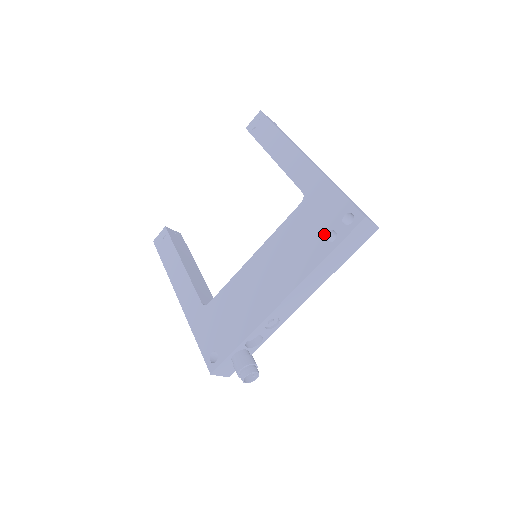
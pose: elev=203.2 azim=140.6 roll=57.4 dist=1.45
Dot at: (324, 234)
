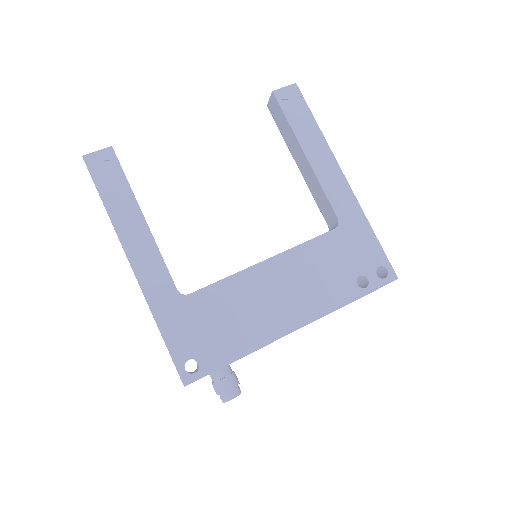
Dot at: (356, 276)
